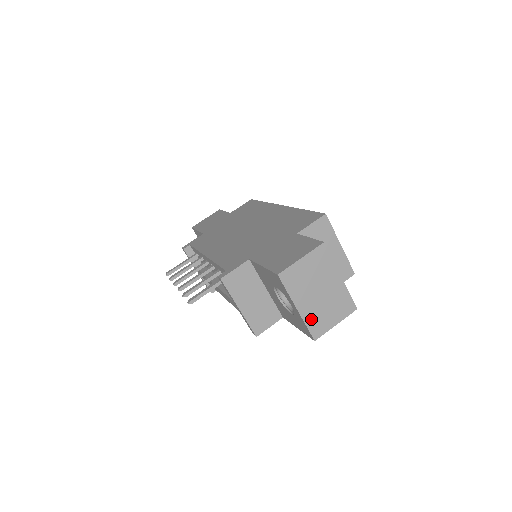
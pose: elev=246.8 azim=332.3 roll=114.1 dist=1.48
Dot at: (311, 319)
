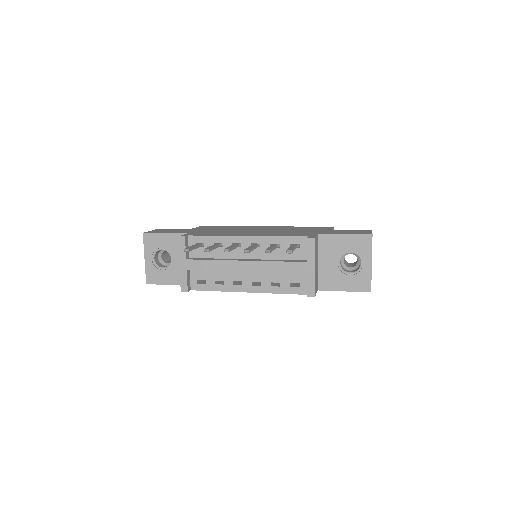
Dot at: (371, 275)
